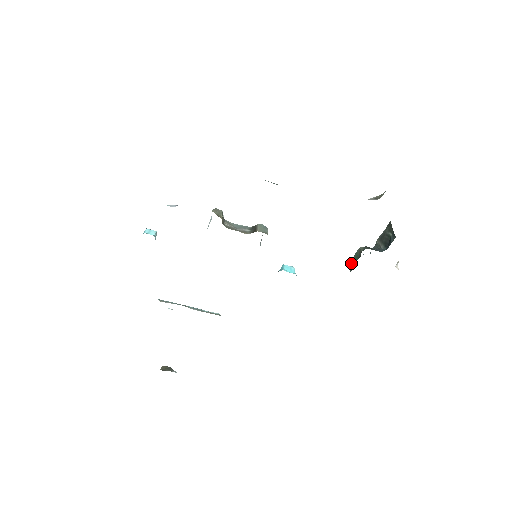
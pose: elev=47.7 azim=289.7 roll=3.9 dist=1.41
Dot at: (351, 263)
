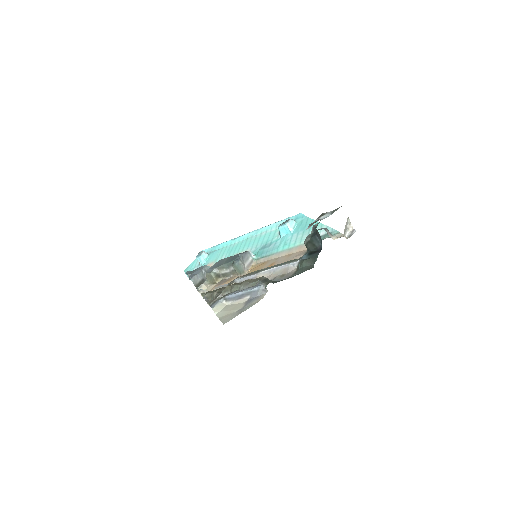
Dot at: occluded
